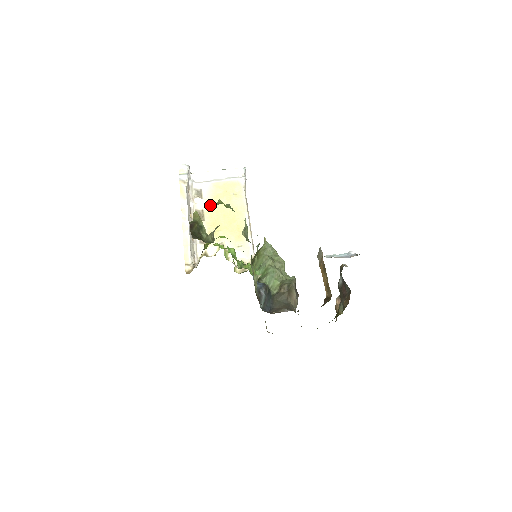
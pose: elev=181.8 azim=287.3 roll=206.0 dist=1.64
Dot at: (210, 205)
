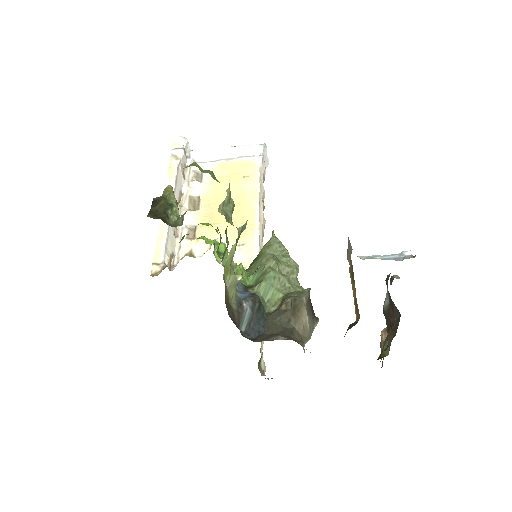
Dot at: (210, 190)
